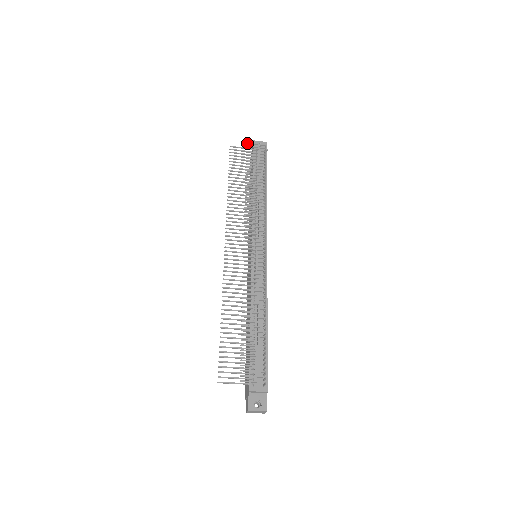
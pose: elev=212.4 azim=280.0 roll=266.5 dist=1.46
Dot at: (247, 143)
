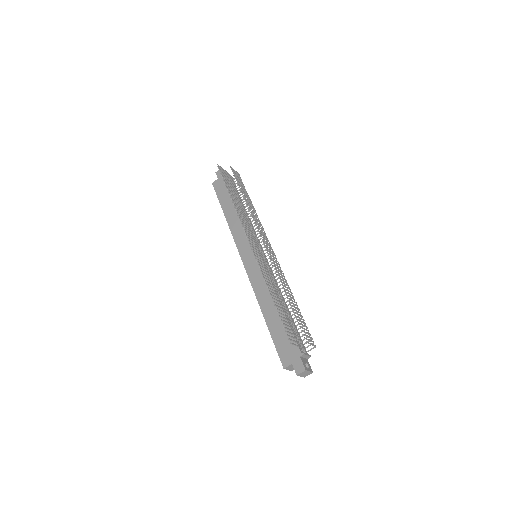
Dot at: (230, 167)
